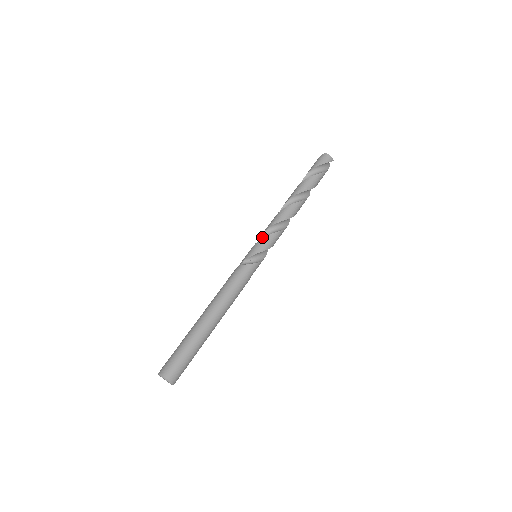
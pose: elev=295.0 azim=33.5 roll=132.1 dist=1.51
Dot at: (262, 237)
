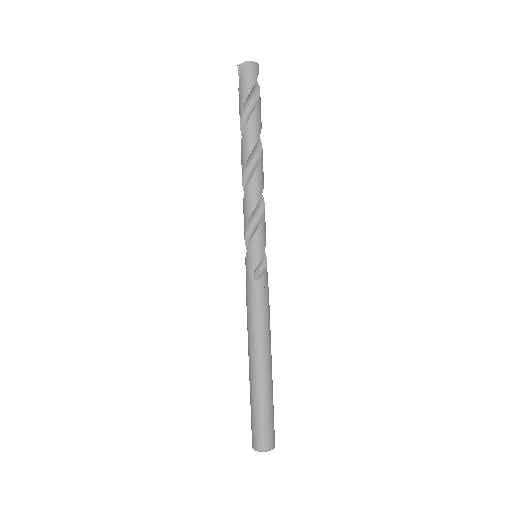
Dot at: (248, 229)
